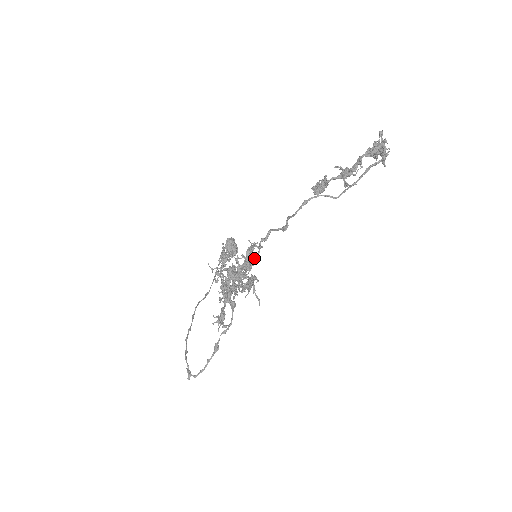
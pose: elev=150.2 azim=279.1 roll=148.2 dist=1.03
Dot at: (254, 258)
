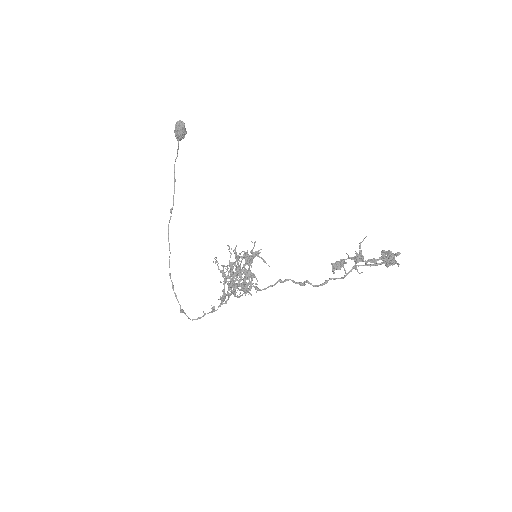
Dot at: occluded
